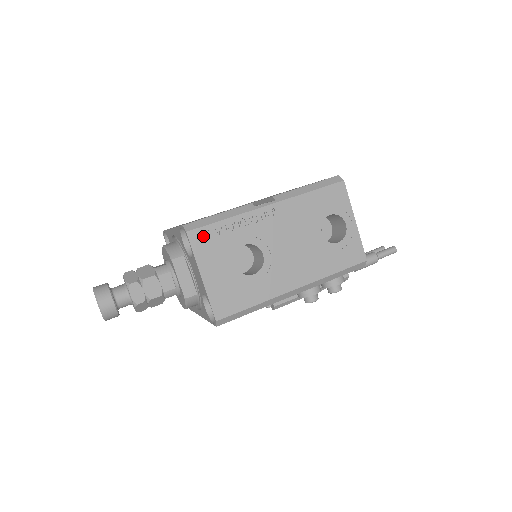
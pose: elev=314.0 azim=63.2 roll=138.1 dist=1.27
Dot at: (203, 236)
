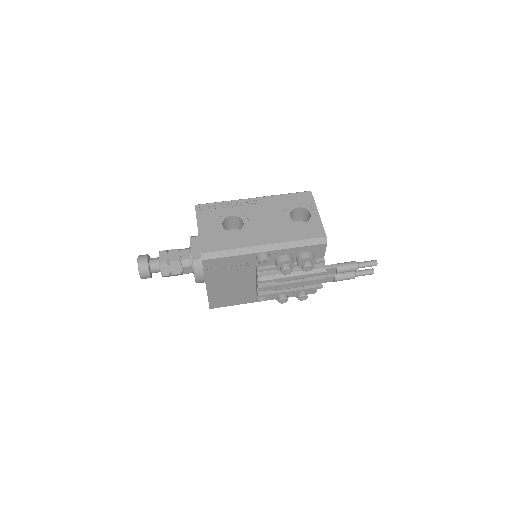
Dot at: (205, 208)
